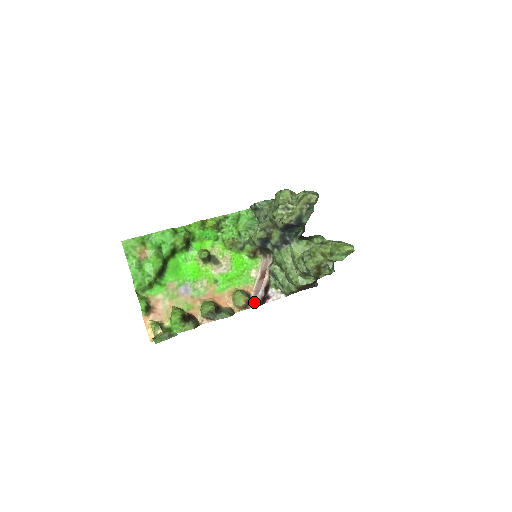
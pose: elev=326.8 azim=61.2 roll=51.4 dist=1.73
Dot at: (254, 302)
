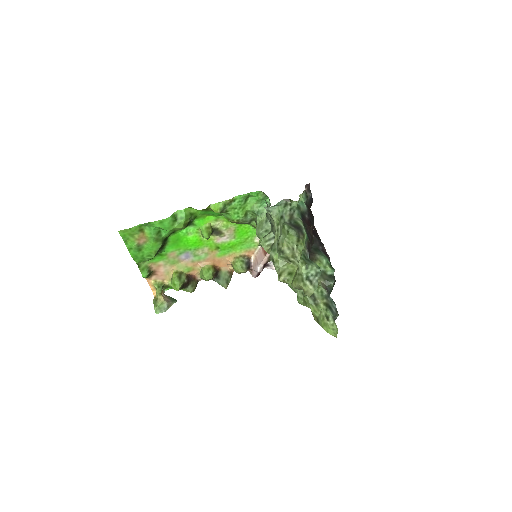
Dot at: (252, 271)
